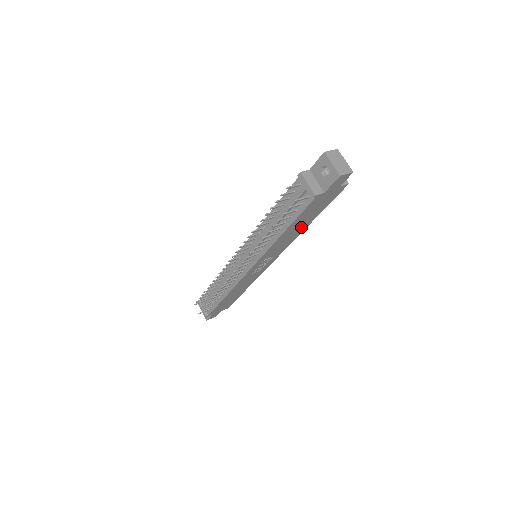
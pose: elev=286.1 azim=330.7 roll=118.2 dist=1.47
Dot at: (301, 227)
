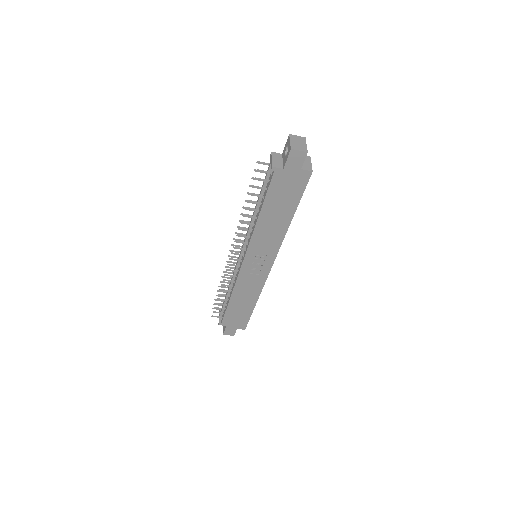
Dot at: (282, 219)
